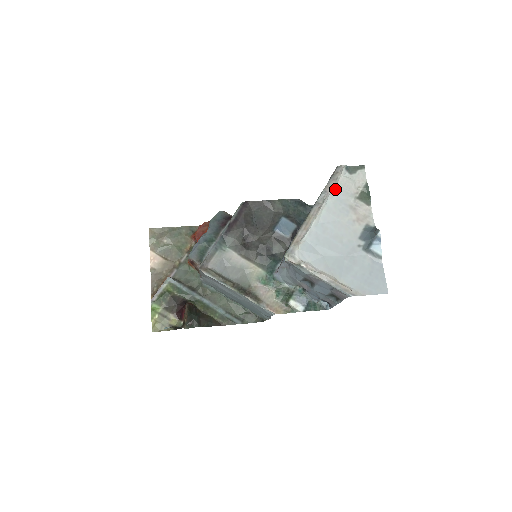
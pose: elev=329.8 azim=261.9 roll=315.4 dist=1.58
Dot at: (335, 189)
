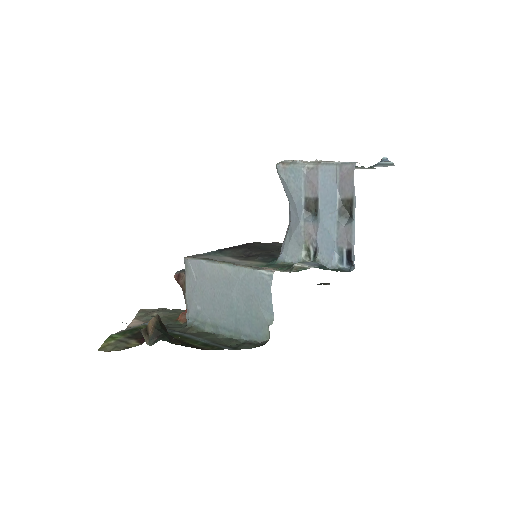
Dot at: occluded
